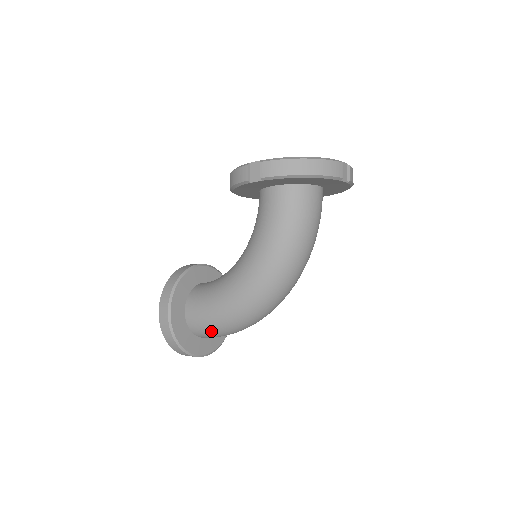
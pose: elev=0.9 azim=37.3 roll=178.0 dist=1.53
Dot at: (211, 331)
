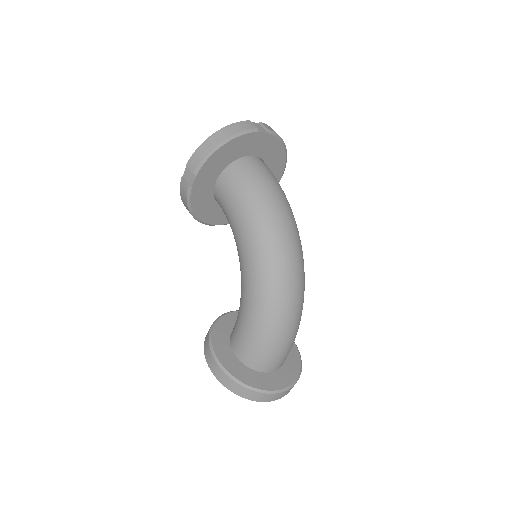
Dot at: (265, 350)
